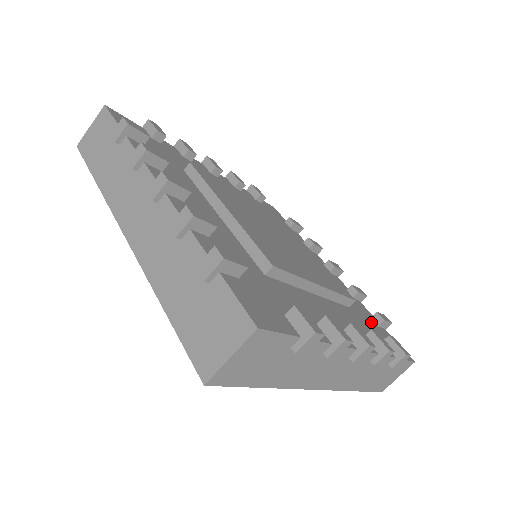
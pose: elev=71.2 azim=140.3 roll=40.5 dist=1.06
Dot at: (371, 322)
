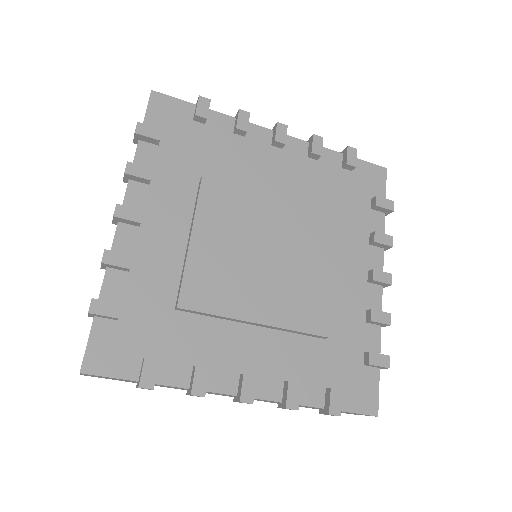
Dot at: (348, 180)
